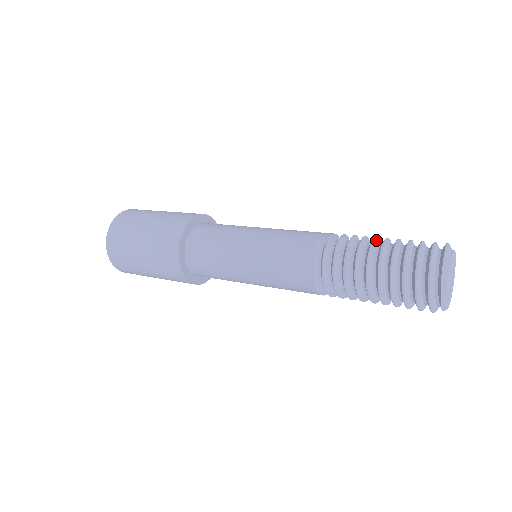
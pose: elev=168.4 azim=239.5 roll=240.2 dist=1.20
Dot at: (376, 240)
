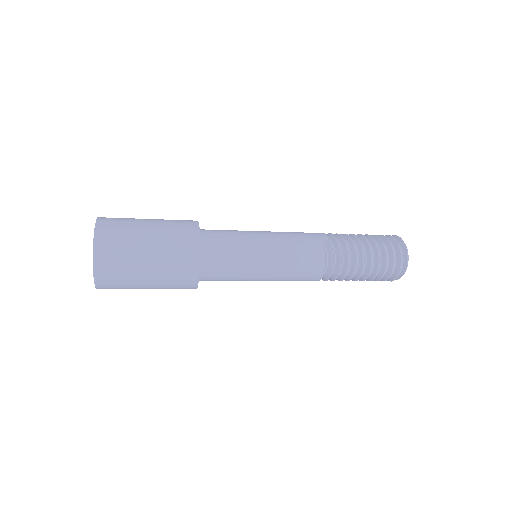
Dot at: (356, 236)
